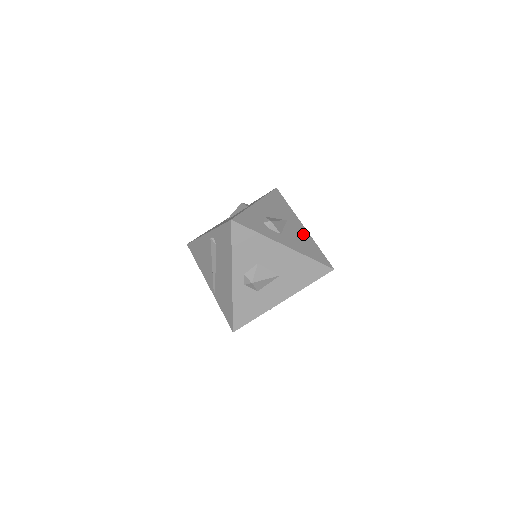
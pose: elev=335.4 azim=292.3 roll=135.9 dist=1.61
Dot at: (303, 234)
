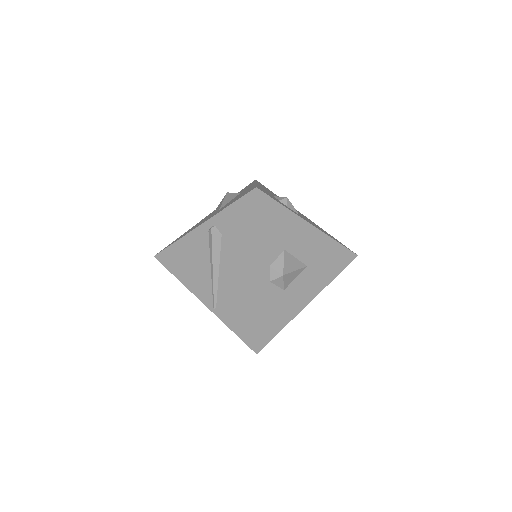
Dot at: (311, 221)
